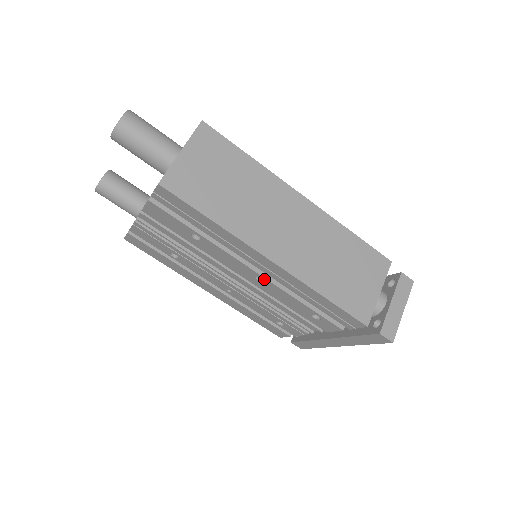
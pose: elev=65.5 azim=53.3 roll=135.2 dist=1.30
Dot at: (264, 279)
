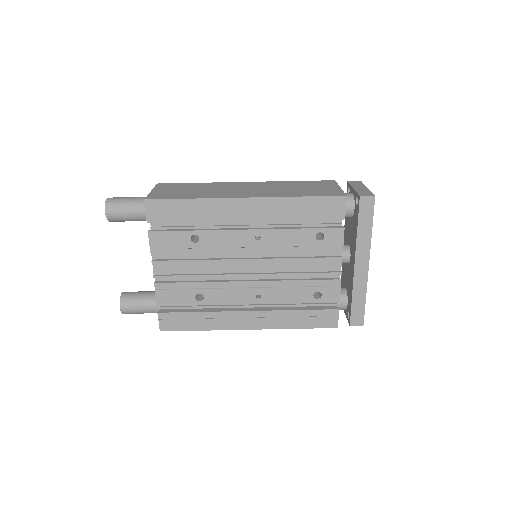
Dot at: (260, 232)
